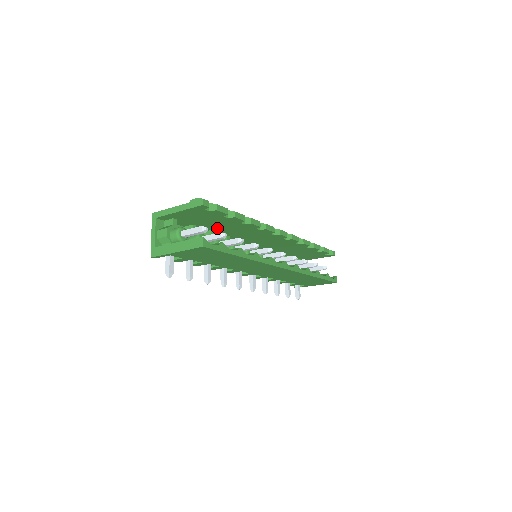
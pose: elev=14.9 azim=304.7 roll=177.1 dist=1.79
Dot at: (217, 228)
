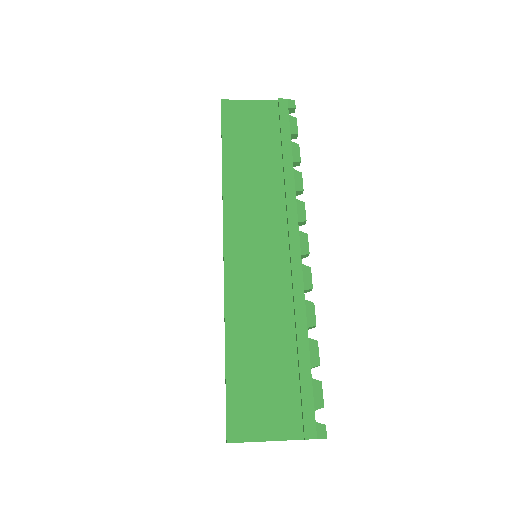
Dot at: (263, 341)
